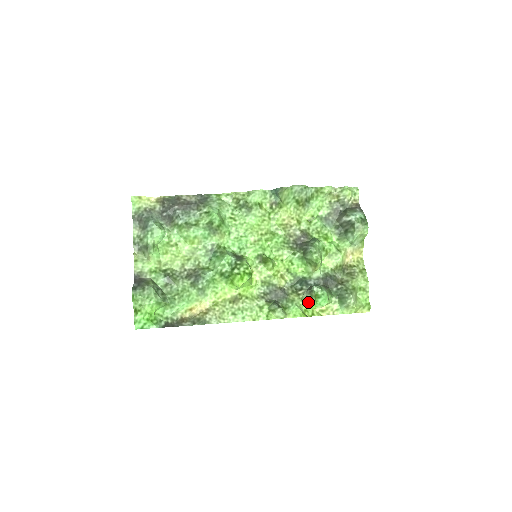
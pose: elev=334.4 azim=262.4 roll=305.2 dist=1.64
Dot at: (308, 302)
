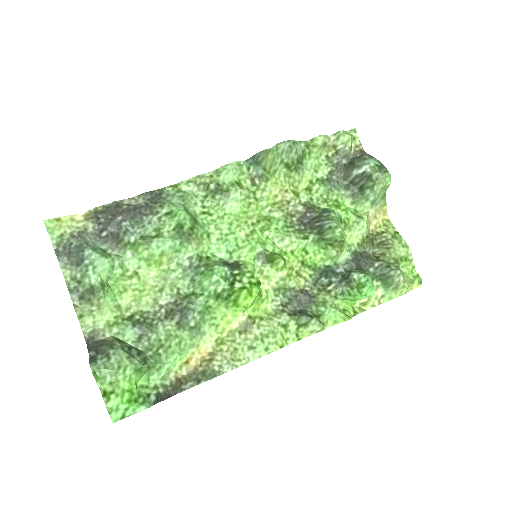
Dot at: (346, 298)
